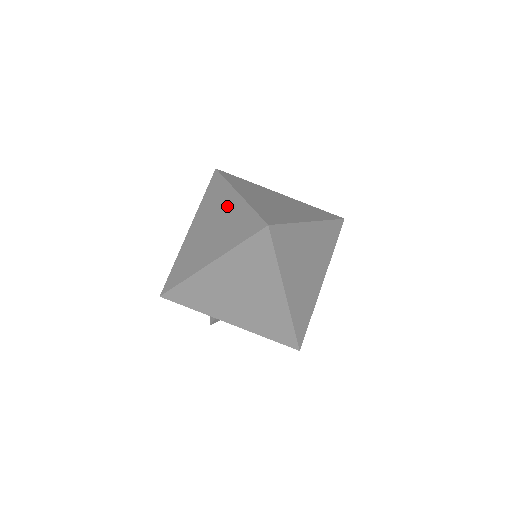
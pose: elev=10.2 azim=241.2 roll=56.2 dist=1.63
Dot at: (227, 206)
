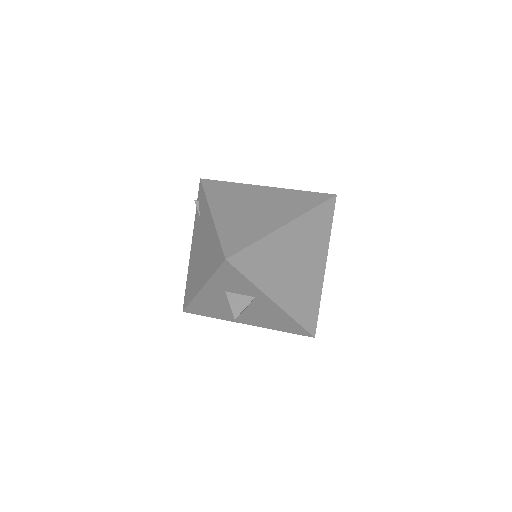
Dot at: (261, 193)
